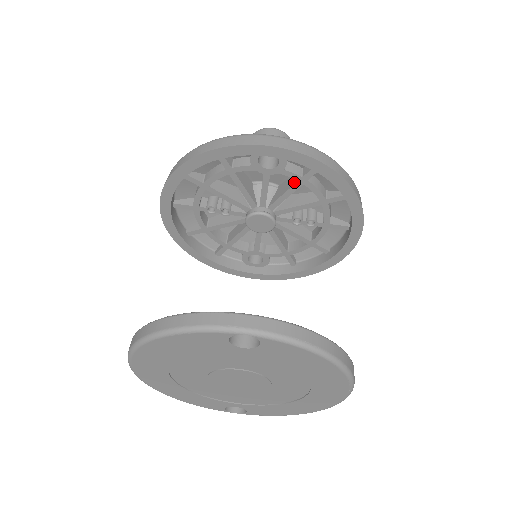
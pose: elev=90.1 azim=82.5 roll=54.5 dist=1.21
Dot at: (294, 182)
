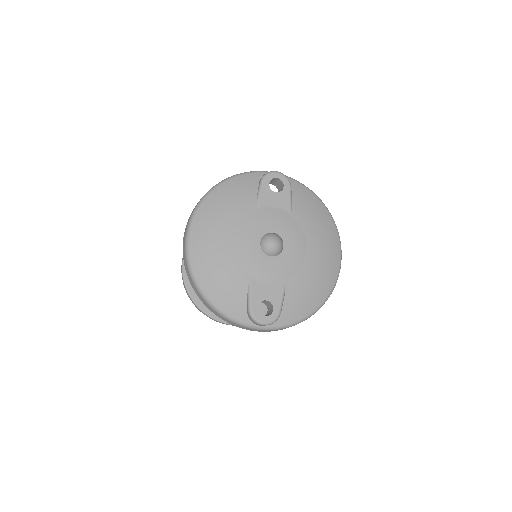
Dot at: occluded
